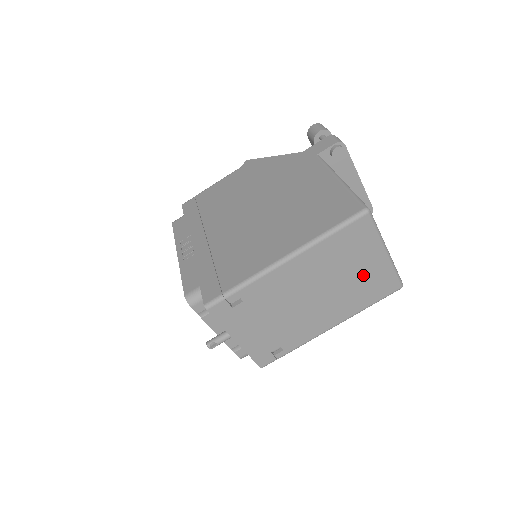
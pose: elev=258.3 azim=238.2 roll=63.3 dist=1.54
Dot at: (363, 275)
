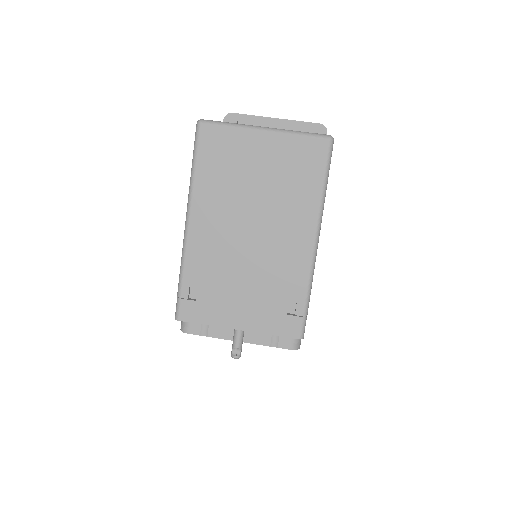
Dot at: (272, 168)
